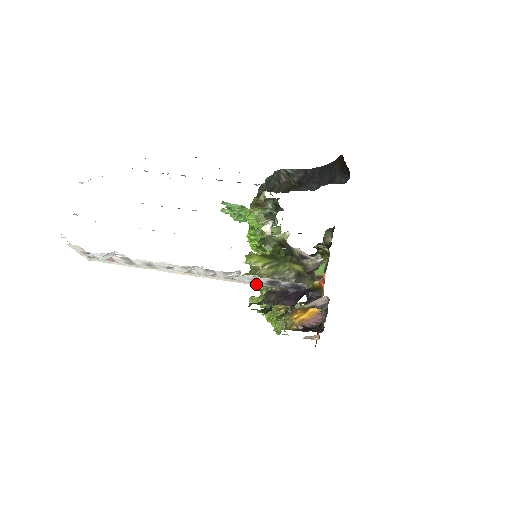
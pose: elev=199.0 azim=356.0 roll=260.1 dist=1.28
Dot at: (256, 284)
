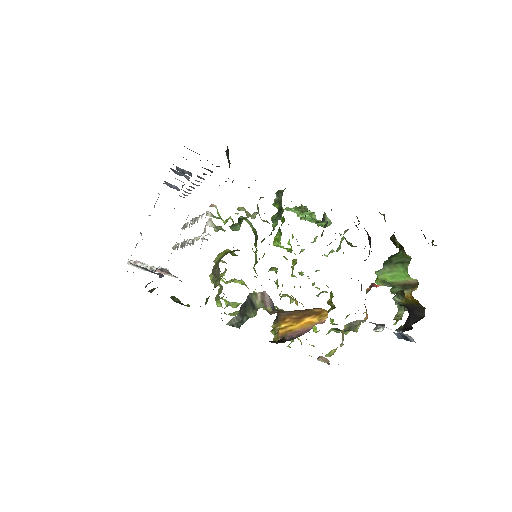
Dot at: occluded
